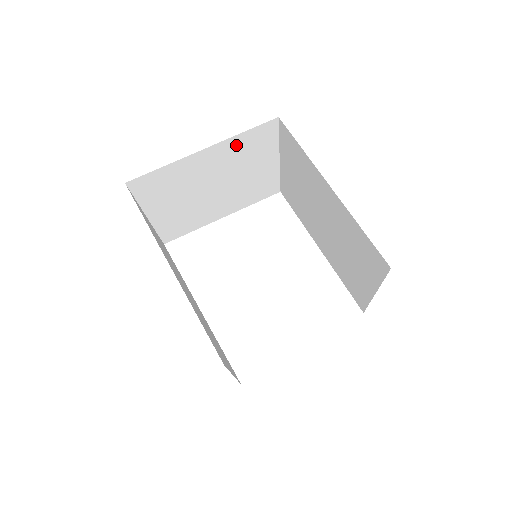
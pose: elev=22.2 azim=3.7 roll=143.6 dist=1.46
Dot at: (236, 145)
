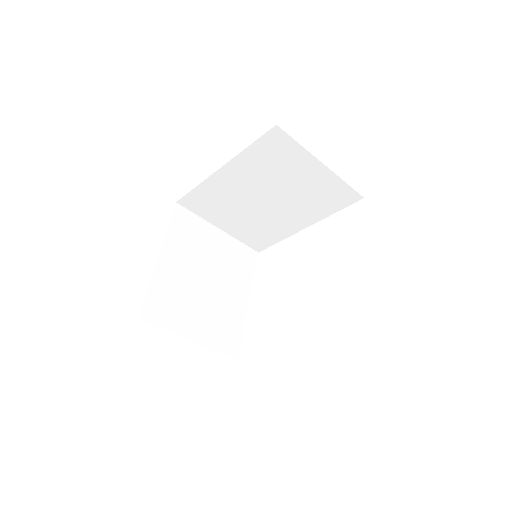
Dot at: (176, 239)
